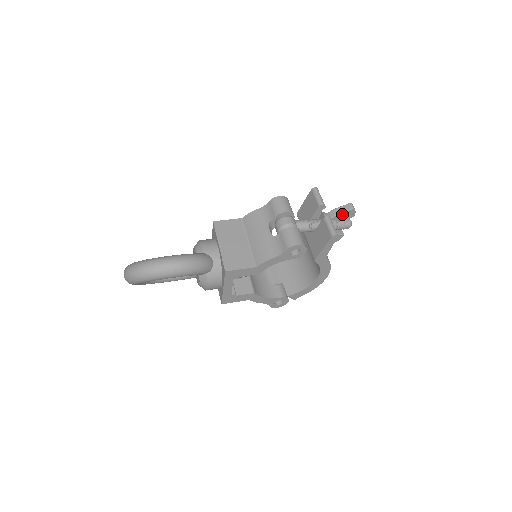
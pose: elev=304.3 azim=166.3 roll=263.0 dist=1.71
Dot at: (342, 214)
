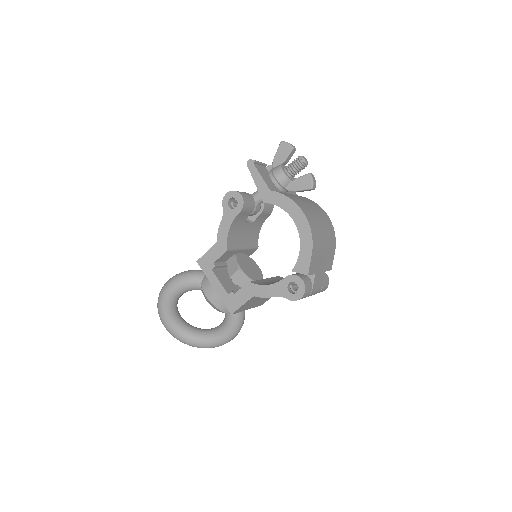
Dot at: (278, 154)
